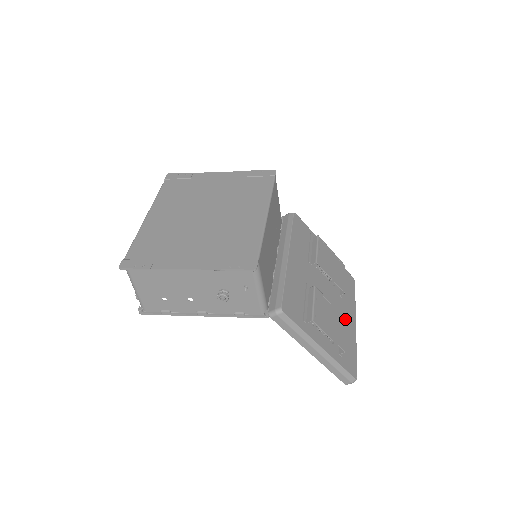
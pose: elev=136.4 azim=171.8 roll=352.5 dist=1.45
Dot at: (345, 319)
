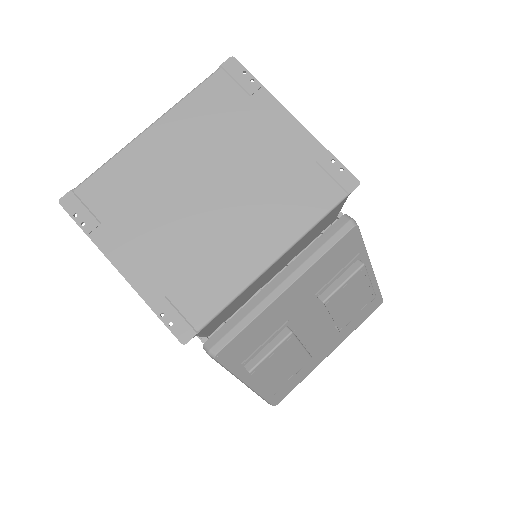
Dot at: (318, 350)
